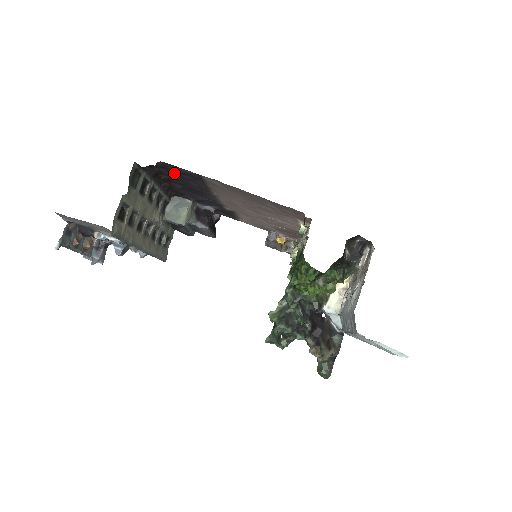
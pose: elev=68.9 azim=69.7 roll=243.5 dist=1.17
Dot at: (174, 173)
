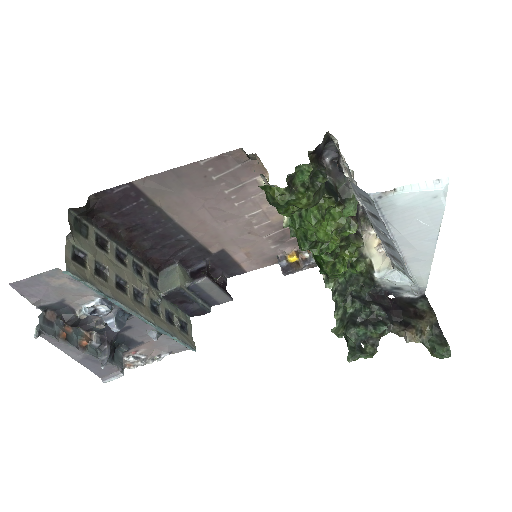
Dot at: (119, 211)
